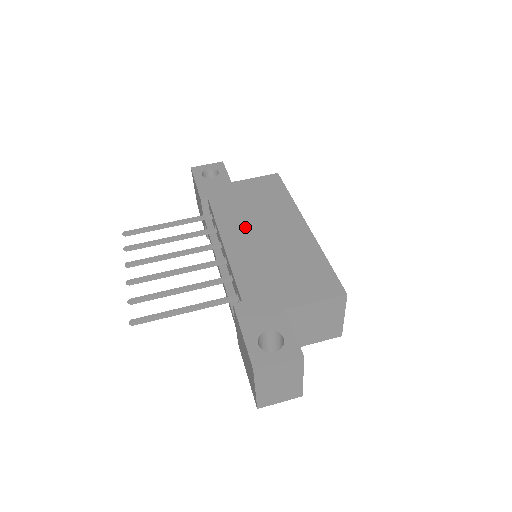
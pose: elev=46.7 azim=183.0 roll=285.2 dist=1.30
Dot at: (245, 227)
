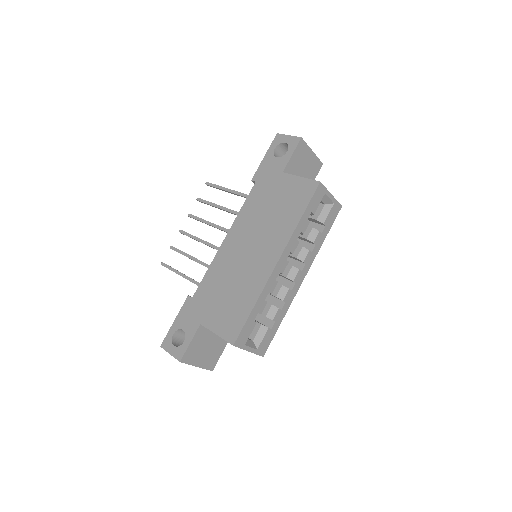
Dot at: (245, 234)
